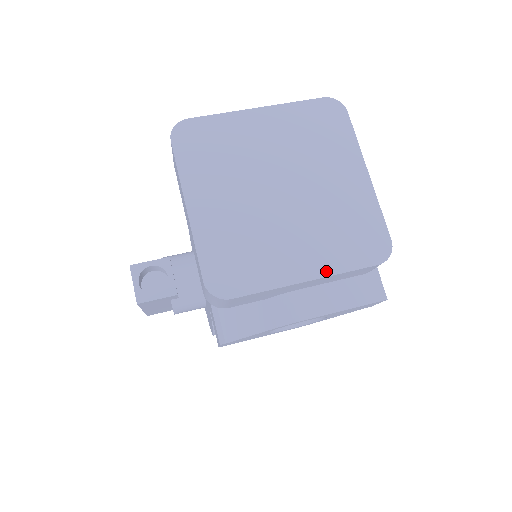
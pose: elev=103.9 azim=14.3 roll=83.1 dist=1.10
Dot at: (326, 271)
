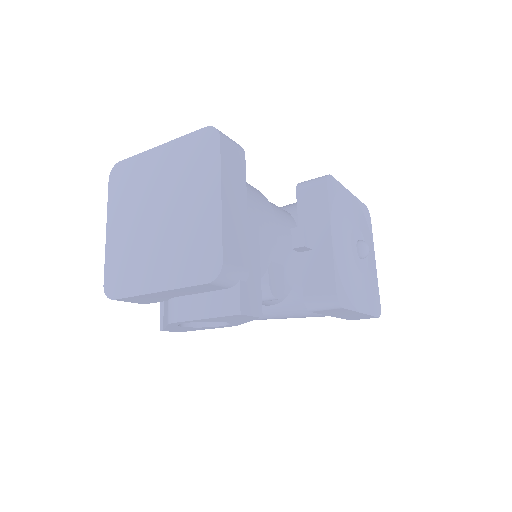
Dot at: (171, 285)
